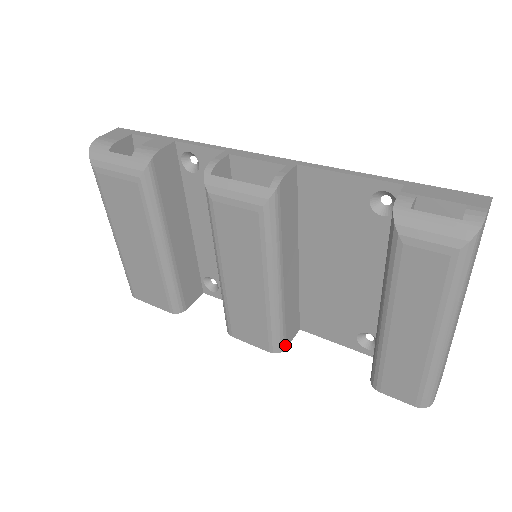
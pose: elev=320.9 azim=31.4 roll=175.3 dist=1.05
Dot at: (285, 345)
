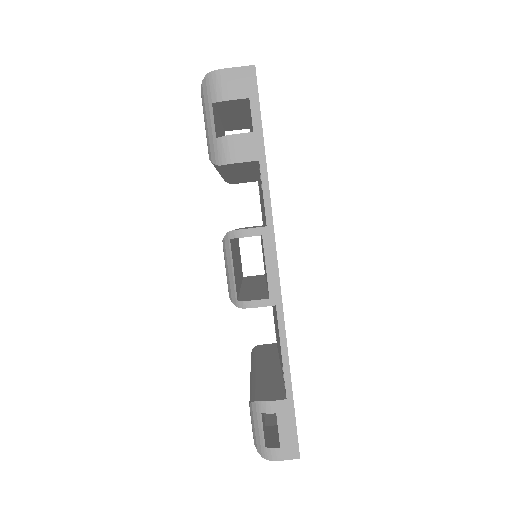
Dot at: occluded
